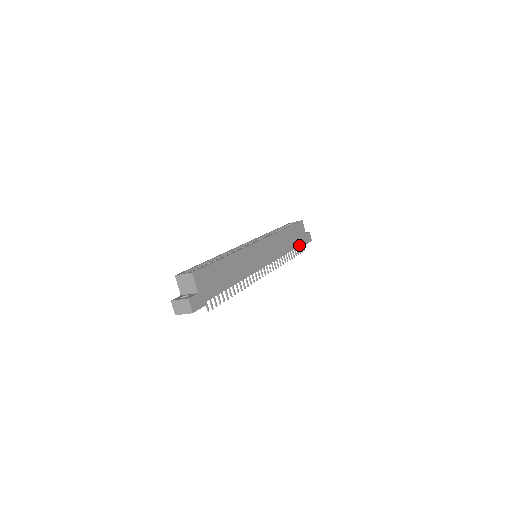
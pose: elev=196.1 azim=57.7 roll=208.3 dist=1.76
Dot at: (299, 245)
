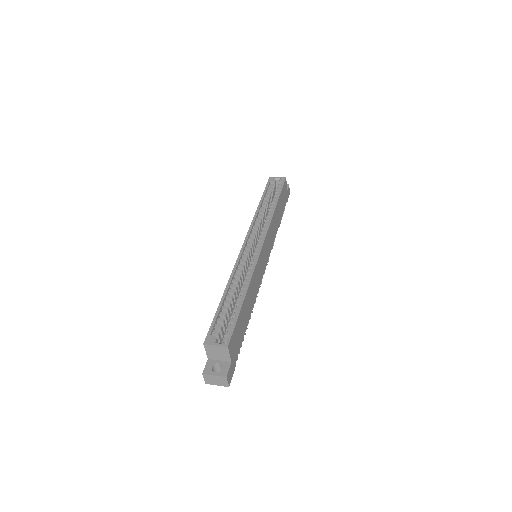
Dot at: (283, 210)
